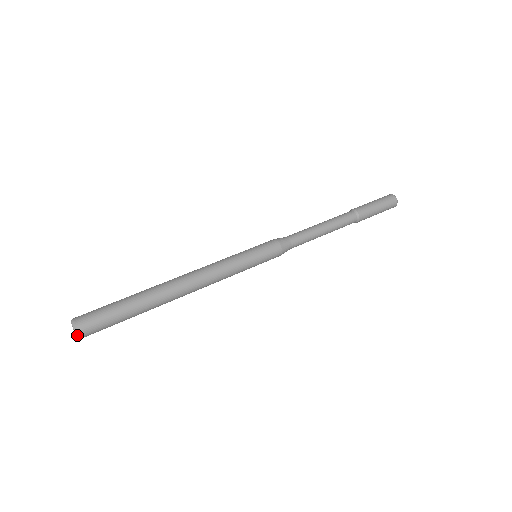
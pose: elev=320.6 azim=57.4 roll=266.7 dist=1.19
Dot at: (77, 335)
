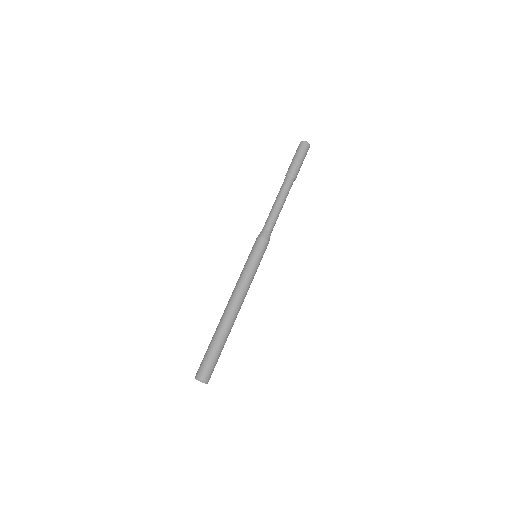
Dot at: occluded
